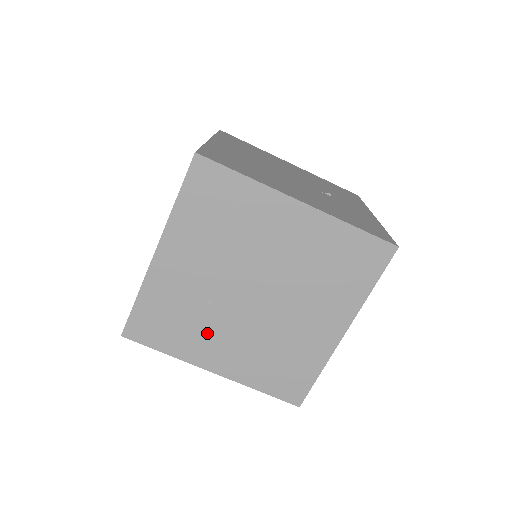
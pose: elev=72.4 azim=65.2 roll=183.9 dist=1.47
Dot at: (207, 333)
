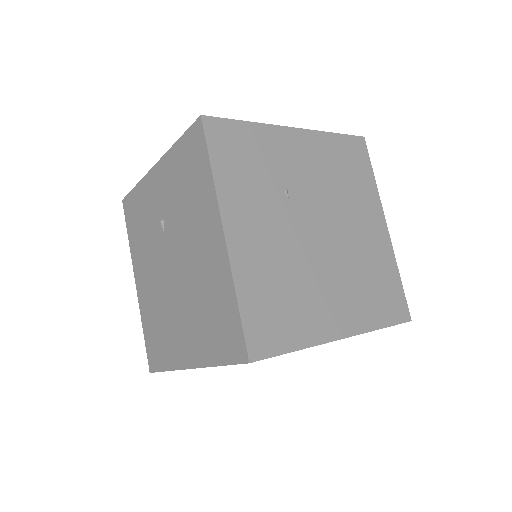
Dot at: (260, 205)
